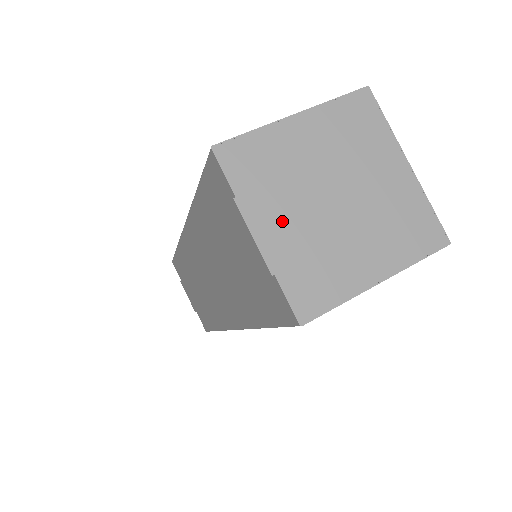
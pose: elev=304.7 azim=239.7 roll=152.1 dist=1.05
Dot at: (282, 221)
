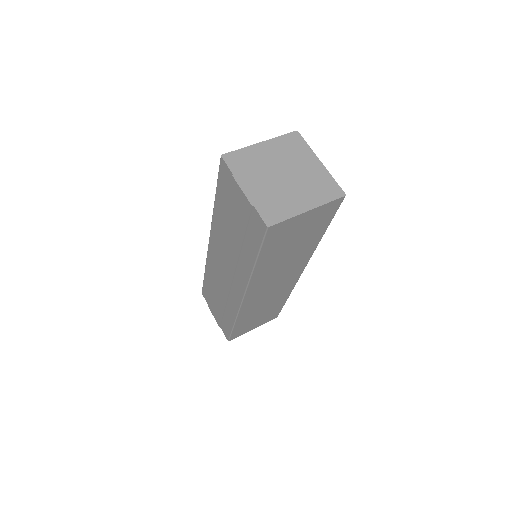
Dot at: (256, 184)
